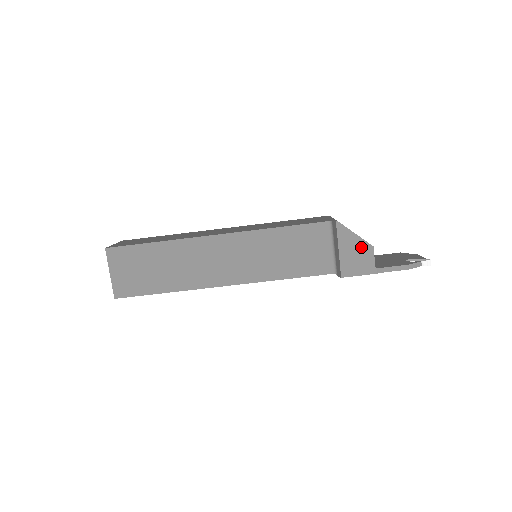
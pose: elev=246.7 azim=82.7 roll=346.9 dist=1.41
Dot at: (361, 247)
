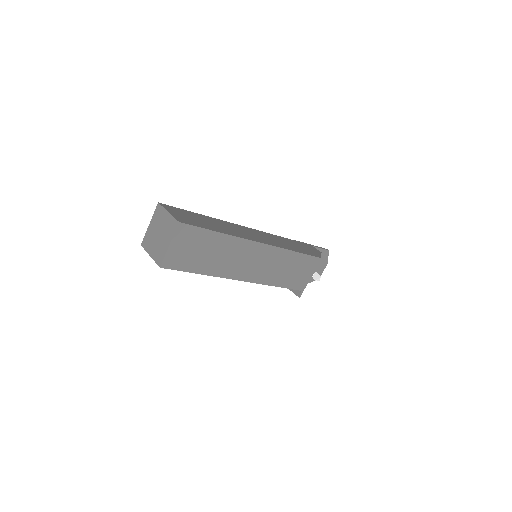
Dot at: occluded
